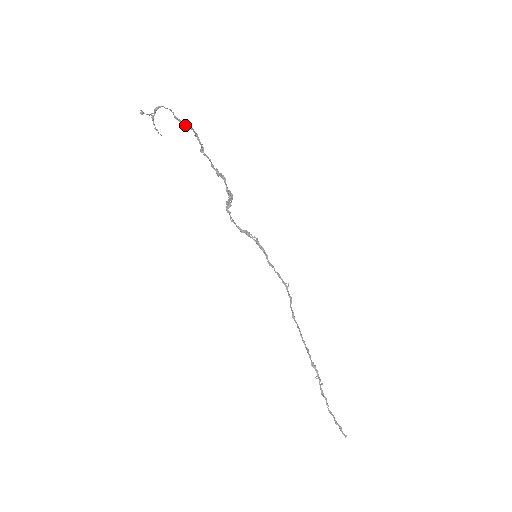
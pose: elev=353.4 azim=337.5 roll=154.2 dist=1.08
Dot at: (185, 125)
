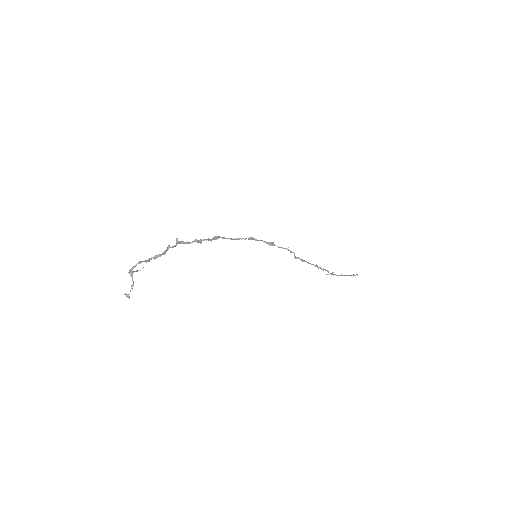
Dot at: (157, 257)
